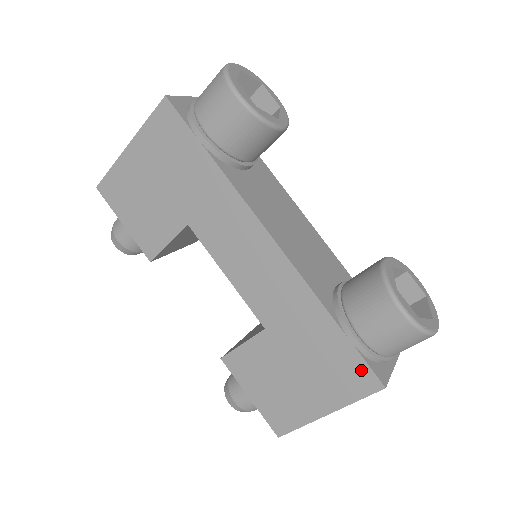
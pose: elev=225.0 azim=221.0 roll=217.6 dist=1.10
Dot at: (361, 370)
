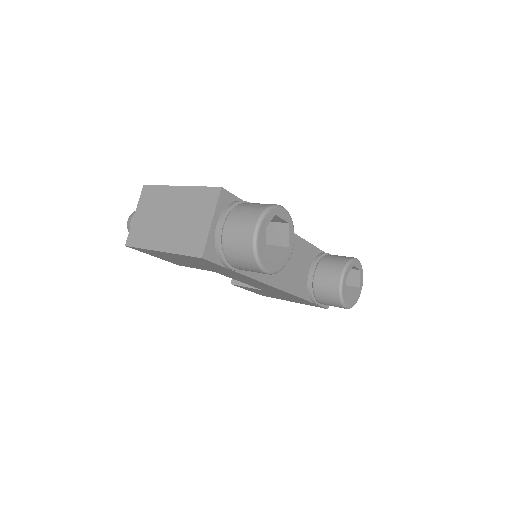
Dot at: occluded
